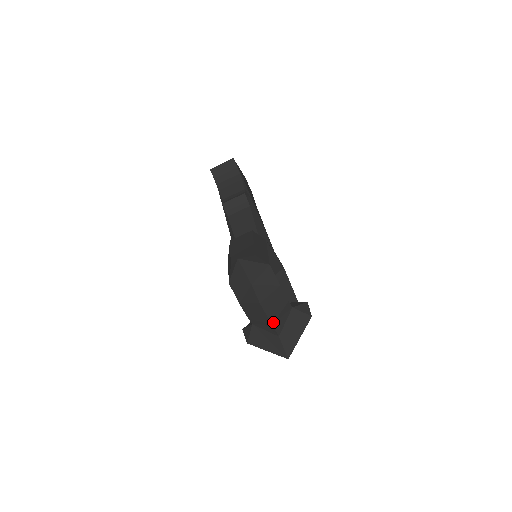
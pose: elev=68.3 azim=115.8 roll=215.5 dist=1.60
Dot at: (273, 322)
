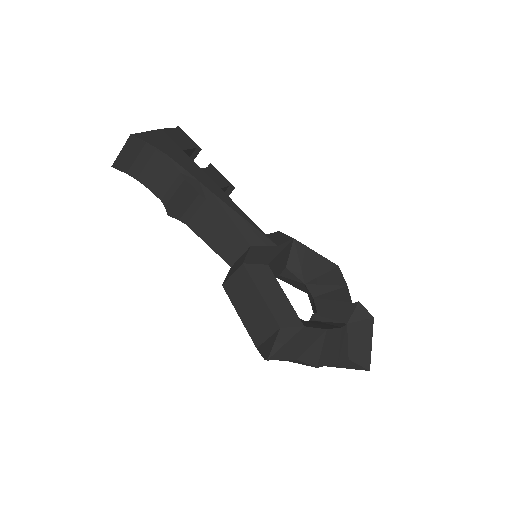
Dot at: (337, 360)
